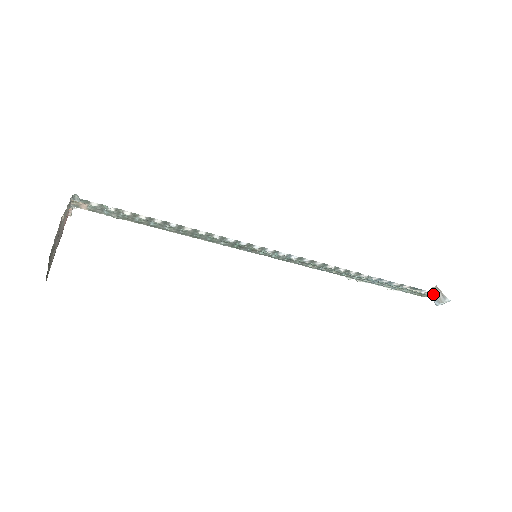
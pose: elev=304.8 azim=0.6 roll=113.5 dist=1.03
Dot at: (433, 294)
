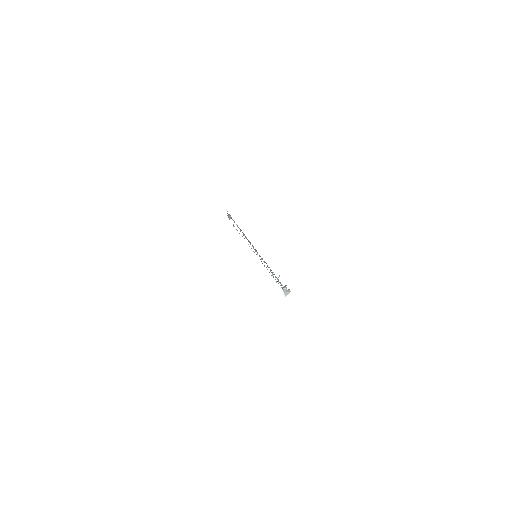
Dot at: occluded
